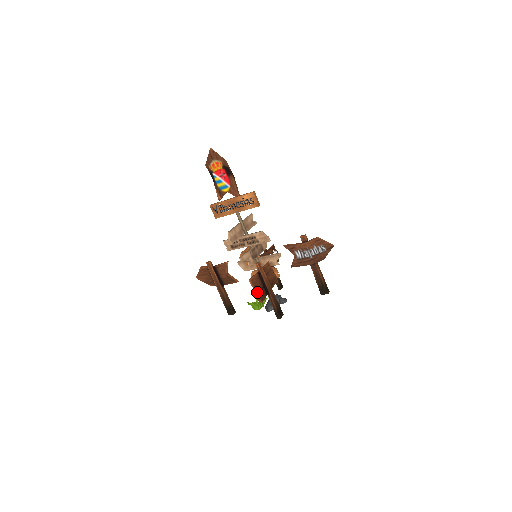
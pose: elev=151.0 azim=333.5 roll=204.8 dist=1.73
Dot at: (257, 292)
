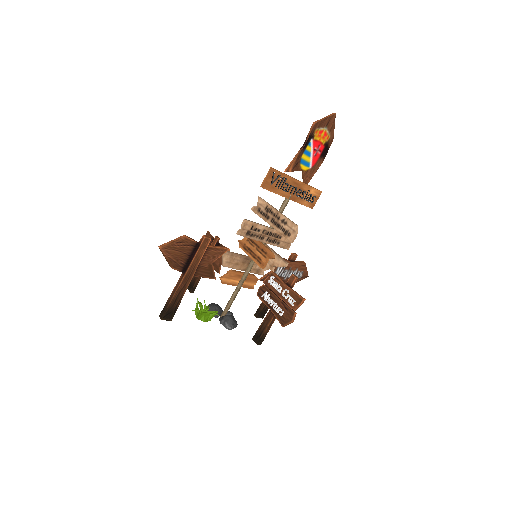
Dot at: (293, 314)
